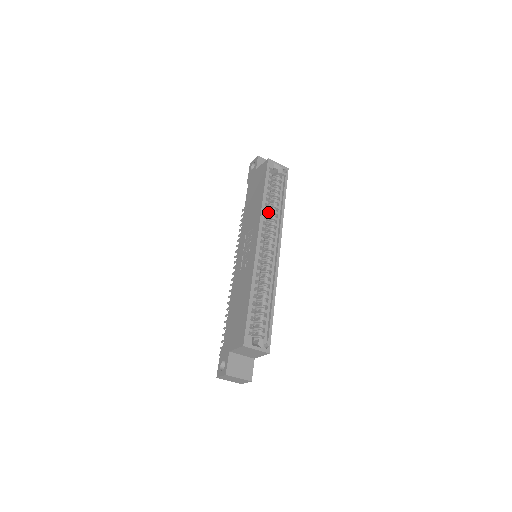
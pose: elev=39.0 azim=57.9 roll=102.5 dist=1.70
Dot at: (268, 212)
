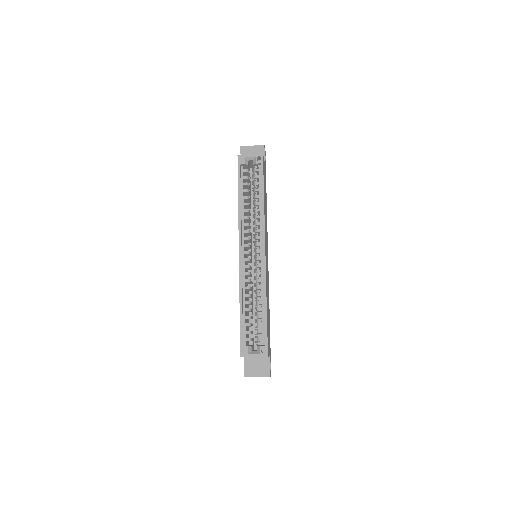
Dot at: (253, 210)
